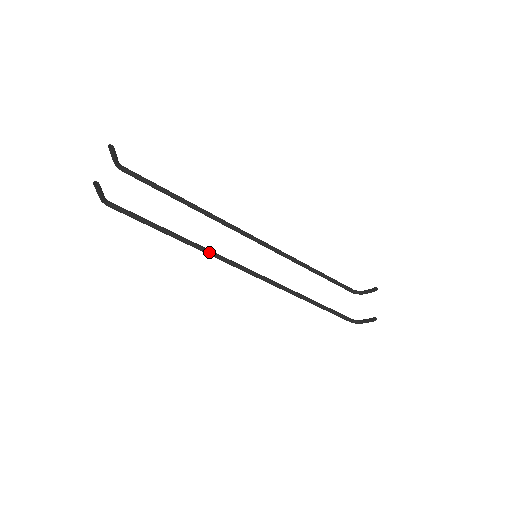
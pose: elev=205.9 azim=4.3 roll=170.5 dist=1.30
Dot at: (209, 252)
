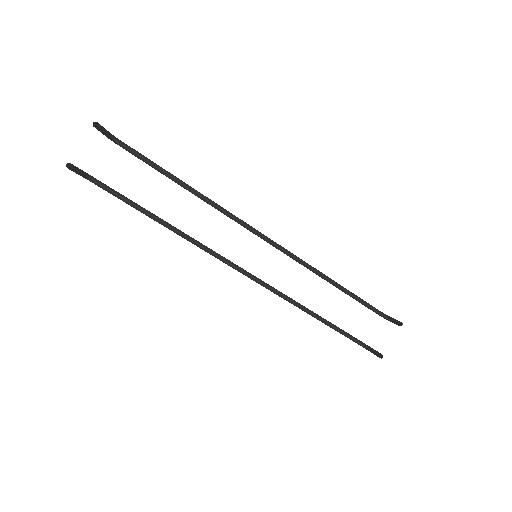
Dot at: (197, 244)
